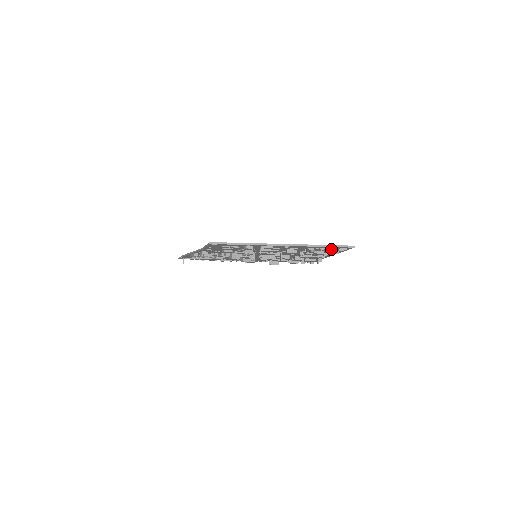
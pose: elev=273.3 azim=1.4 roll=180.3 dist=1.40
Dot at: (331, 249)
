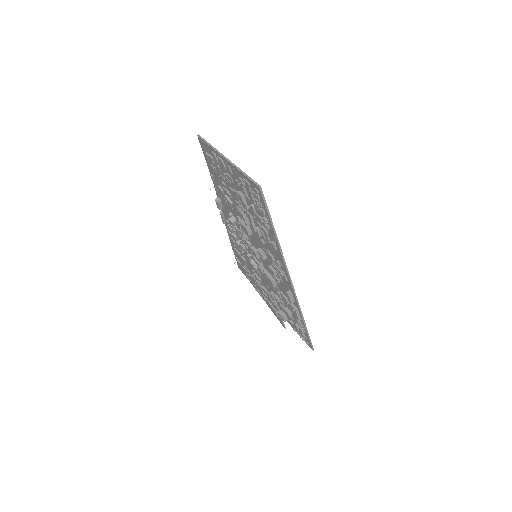
Dot at: (257, 199)
